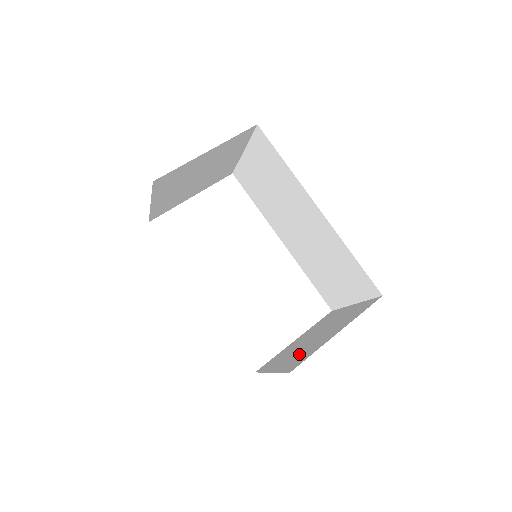
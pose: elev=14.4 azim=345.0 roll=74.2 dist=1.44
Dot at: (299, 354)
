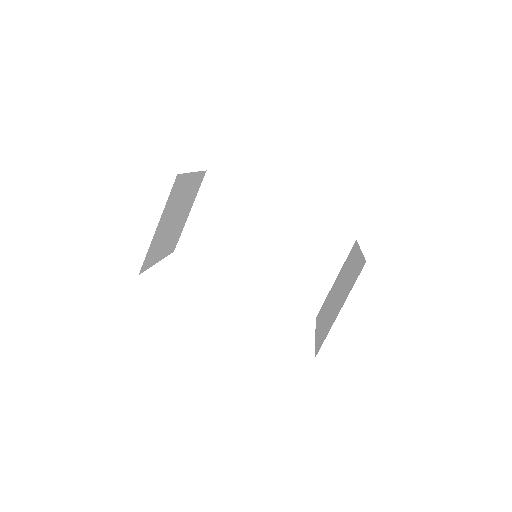
Dot at: (348, 284)
